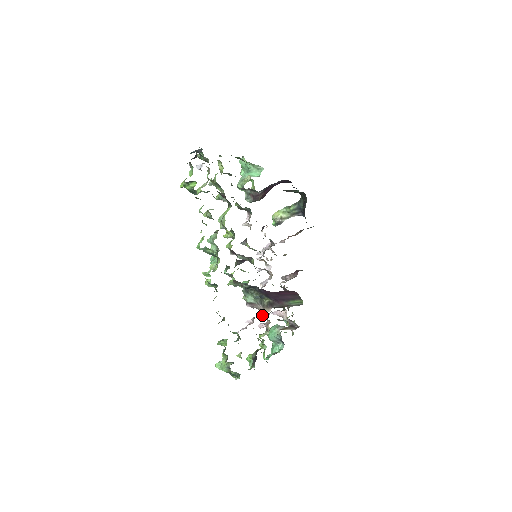
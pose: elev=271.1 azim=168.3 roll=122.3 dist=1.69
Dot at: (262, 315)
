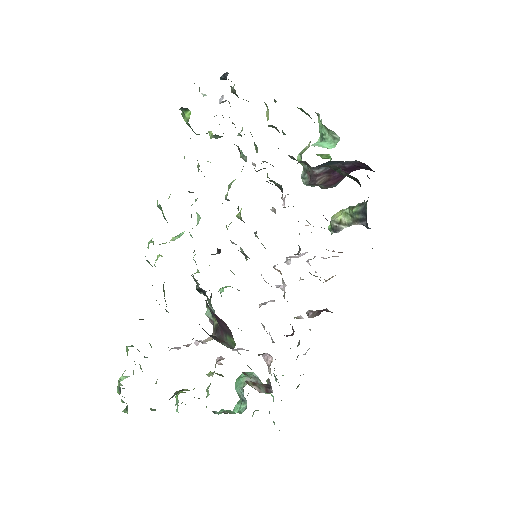
Dot at: (204, 340)
